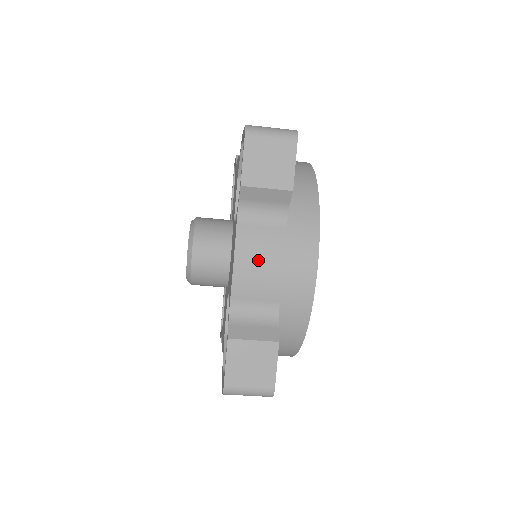
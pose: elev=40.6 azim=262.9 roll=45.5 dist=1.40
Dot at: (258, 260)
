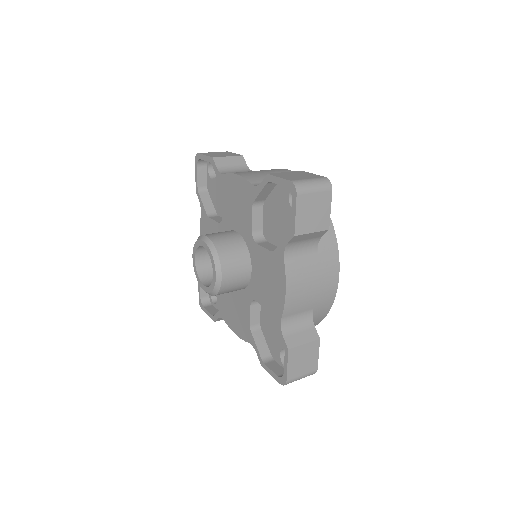
Dot at: (302, 285)
